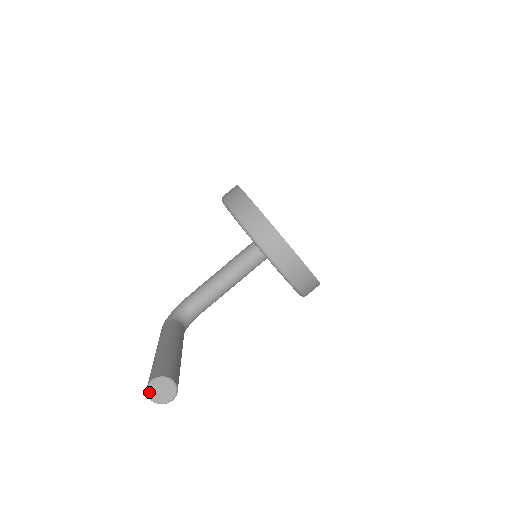
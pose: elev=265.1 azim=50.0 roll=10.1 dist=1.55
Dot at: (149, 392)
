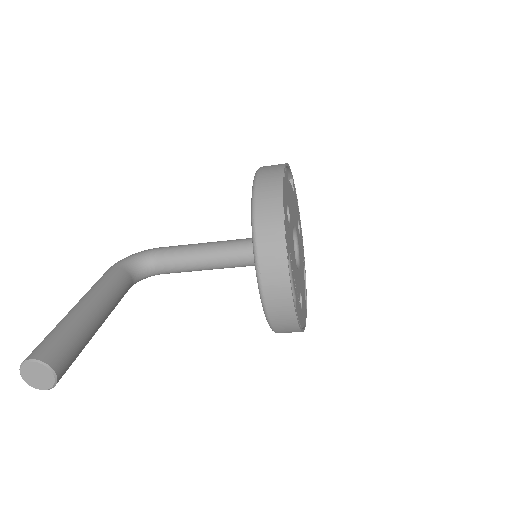
Dot at: (22, 368)
